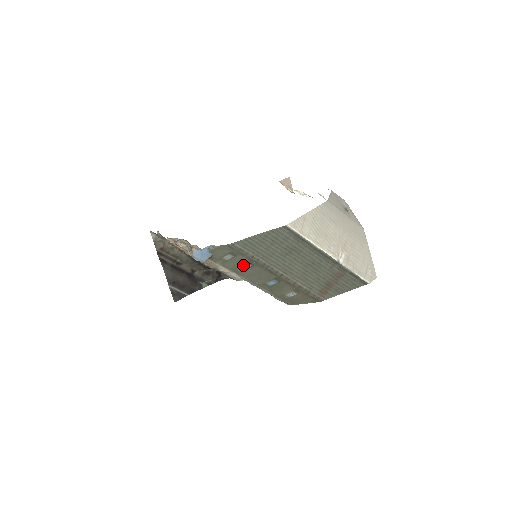
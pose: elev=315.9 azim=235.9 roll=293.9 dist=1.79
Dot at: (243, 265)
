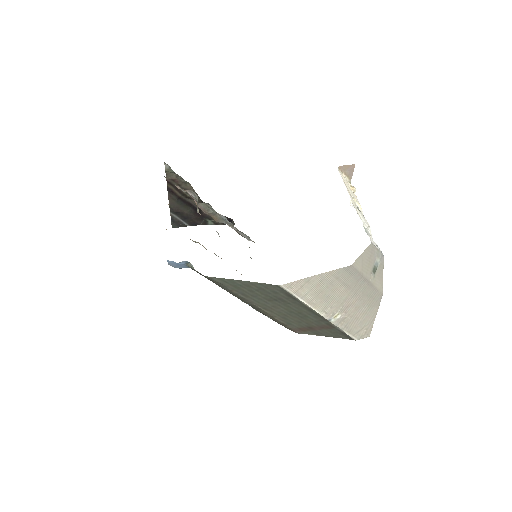
Dot at: occluded
